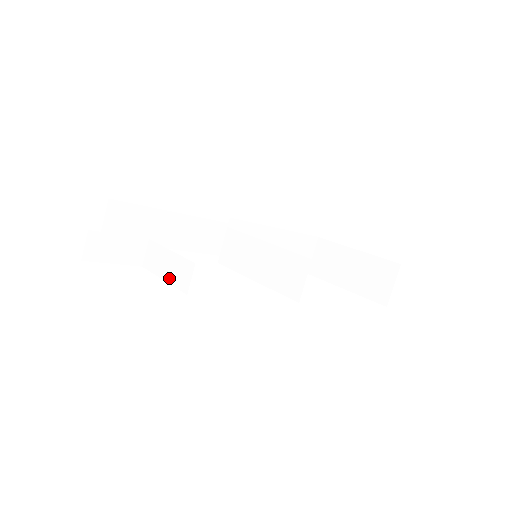
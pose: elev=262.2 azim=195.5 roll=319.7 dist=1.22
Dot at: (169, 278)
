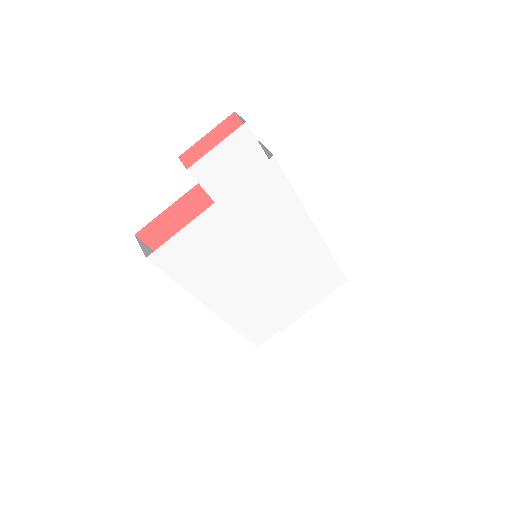
Dot at: (246, 174)
